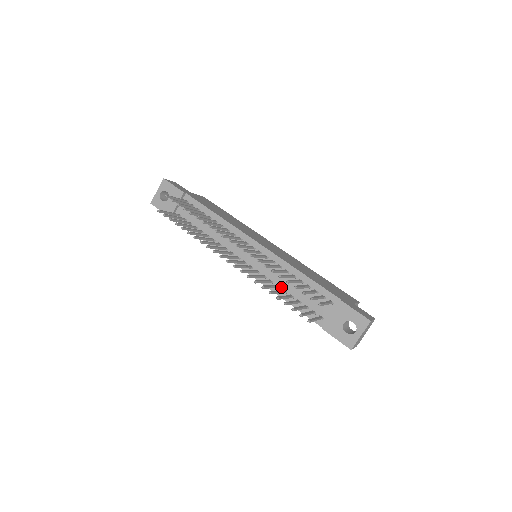
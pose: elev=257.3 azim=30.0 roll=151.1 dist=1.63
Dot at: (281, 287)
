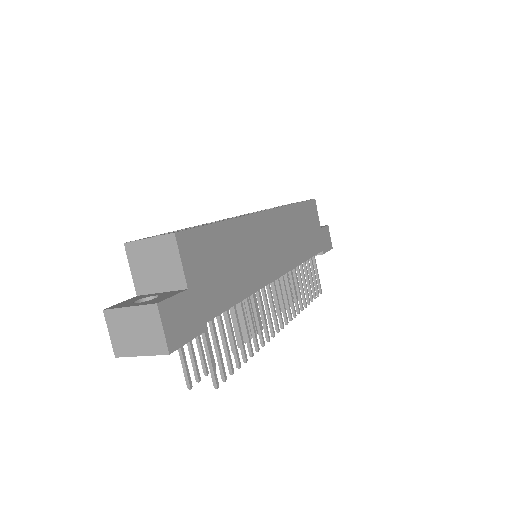
Dot at: occluded
